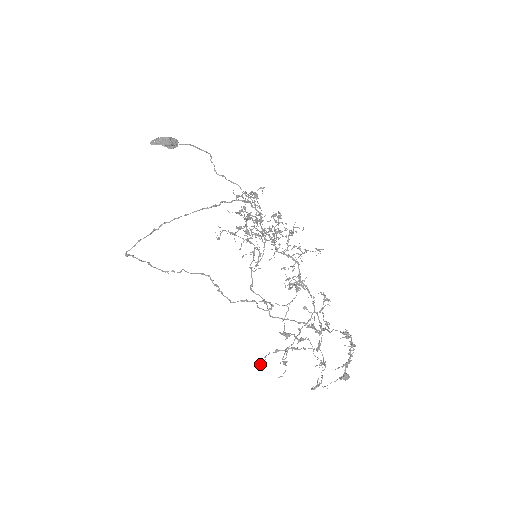
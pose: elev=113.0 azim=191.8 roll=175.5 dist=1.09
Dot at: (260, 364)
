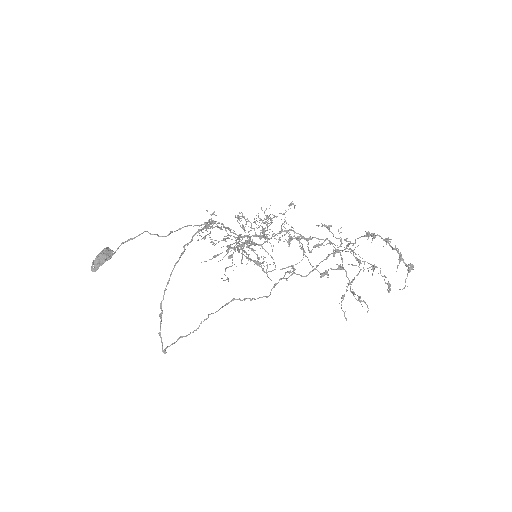
Dot at: (345, 318)
